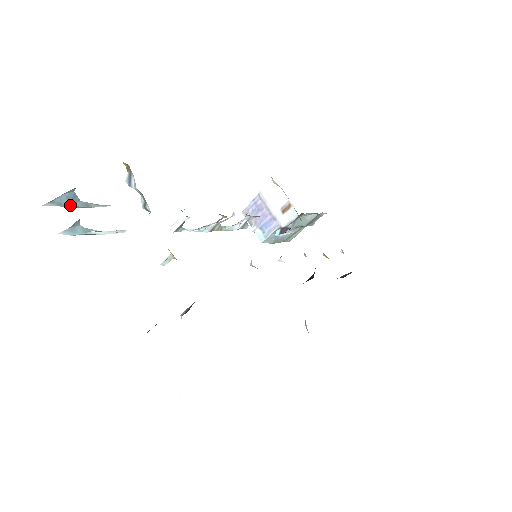
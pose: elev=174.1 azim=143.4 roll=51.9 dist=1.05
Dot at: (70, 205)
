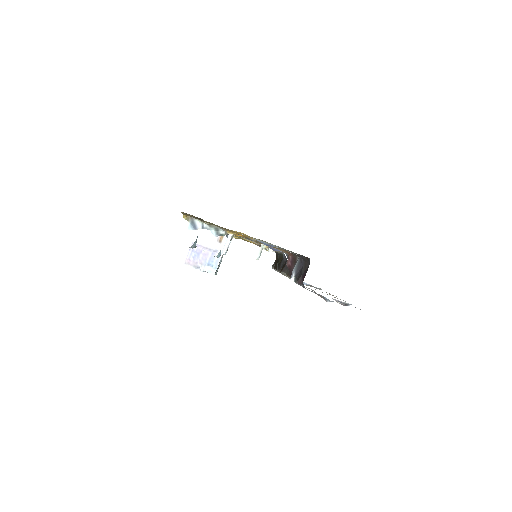
Dot at: occluded
